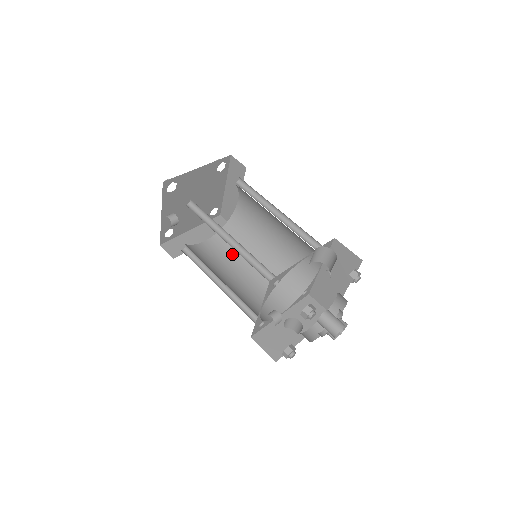
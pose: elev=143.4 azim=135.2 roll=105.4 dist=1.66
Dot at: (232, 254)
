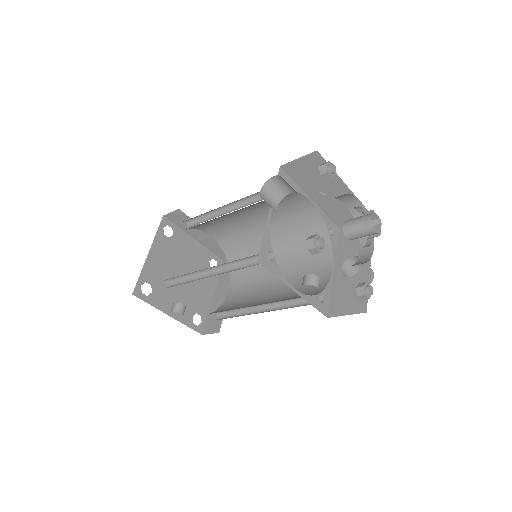
Dot at: (254, 276)
